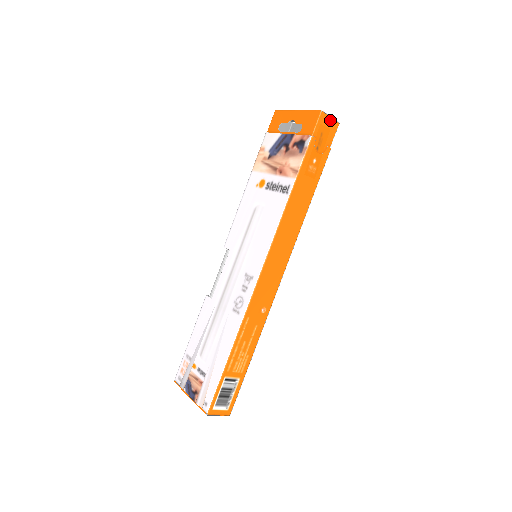
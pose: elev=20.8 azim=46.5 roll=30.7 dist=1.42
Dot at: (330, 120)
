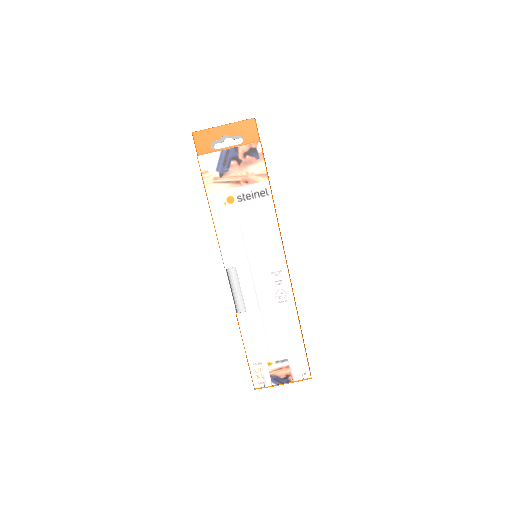
Dot at: occluded
